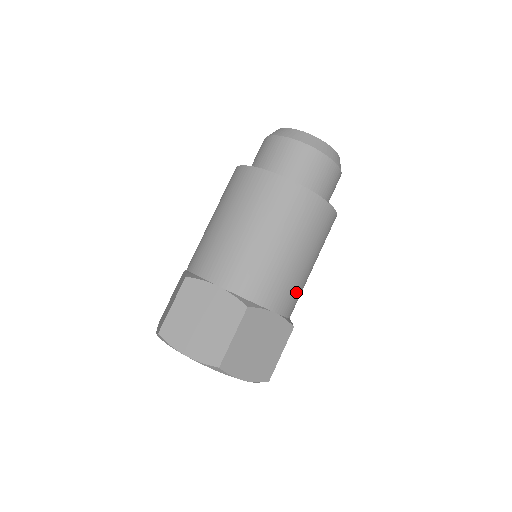
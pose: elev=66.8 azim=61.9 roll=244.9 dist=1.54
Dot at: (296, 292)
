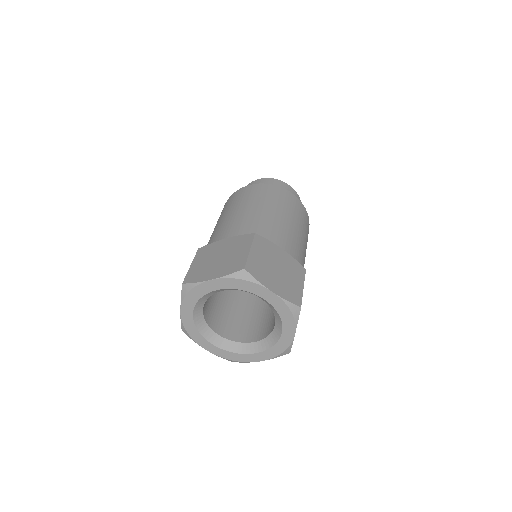
Dot at: occluded
